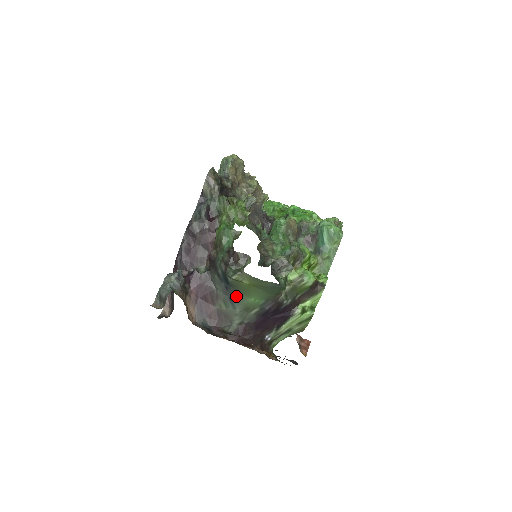
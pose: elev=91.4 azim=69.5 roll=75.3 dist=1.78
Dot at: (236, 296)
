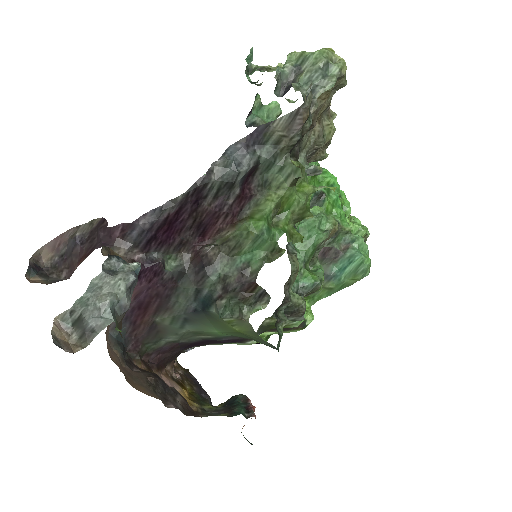
Dot at: (199, 321)
